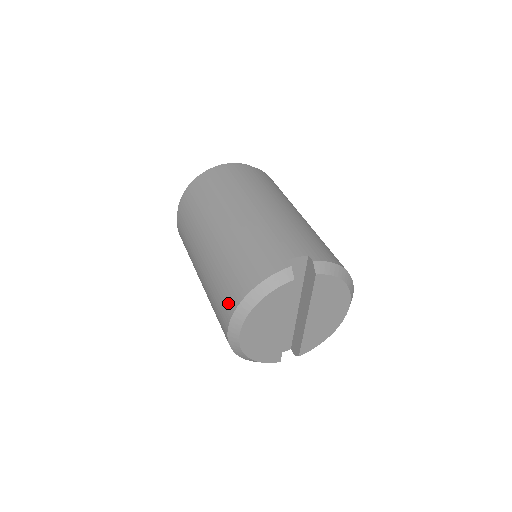
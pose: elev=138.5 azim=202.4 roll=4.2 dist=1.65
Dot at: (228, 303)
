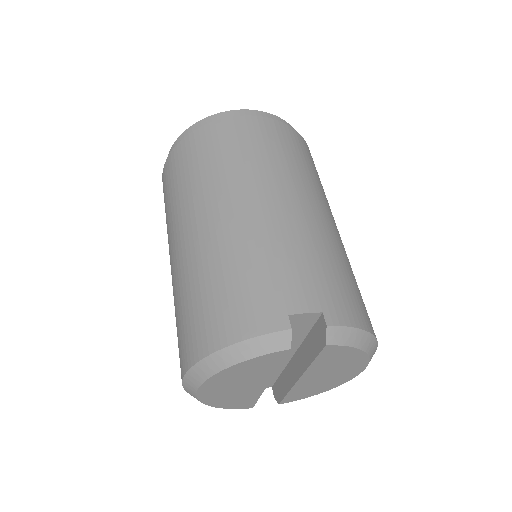
Dot at: (190, 346)
